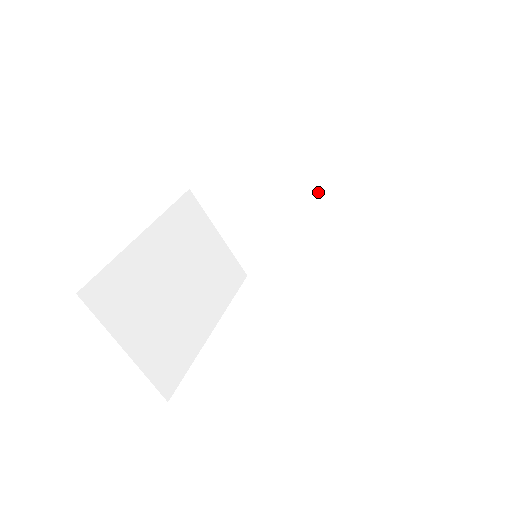
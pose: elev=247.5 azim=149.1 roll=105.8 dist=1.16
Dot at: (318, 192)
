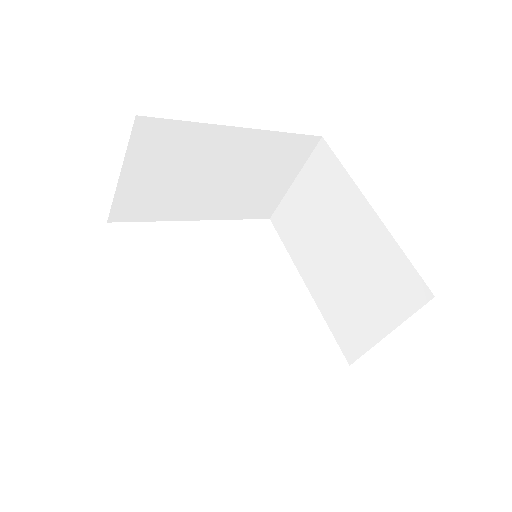
Dot at: (249, 179)
